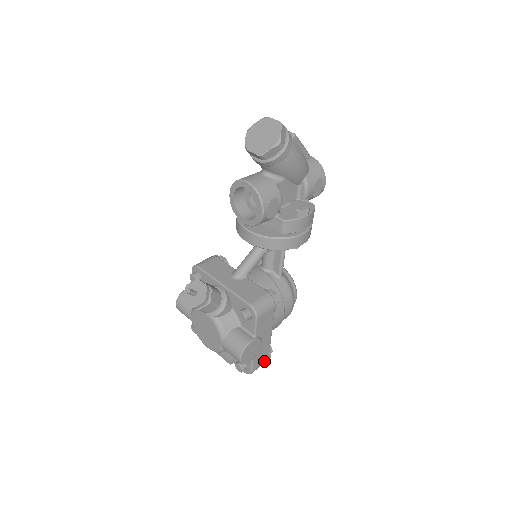
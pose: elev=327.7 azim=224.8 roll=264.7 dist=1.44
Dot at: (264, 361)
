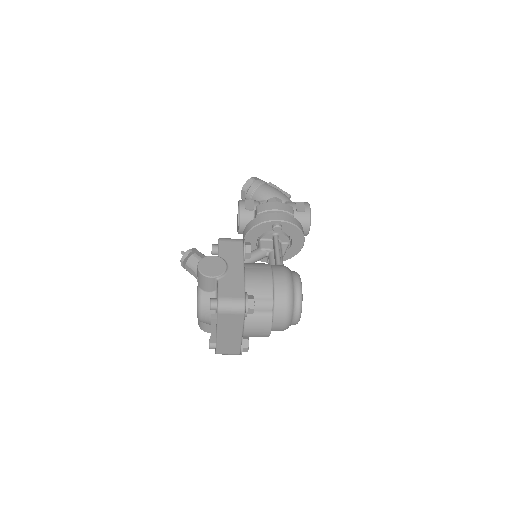
Dot at: (238, 297)
